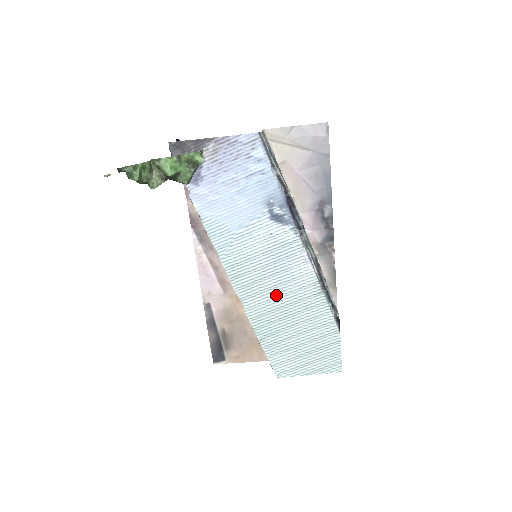
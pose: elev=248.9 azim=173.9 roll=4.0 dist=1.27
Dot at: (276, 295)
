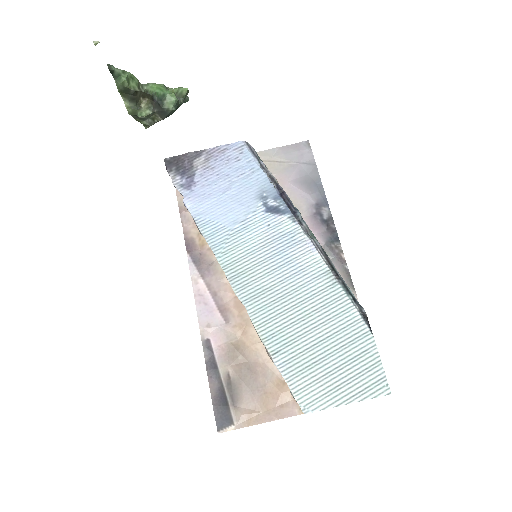
Dot at: (284, 293)
